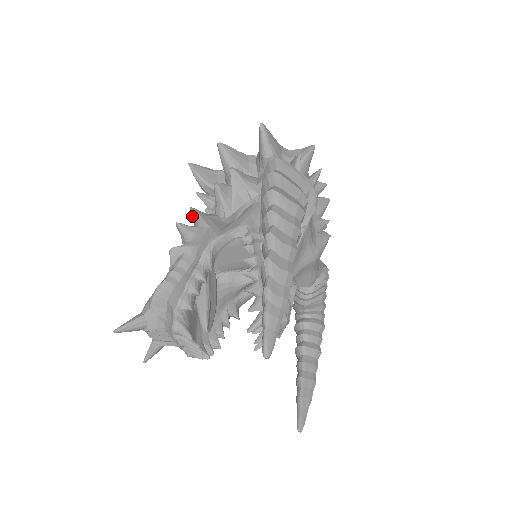
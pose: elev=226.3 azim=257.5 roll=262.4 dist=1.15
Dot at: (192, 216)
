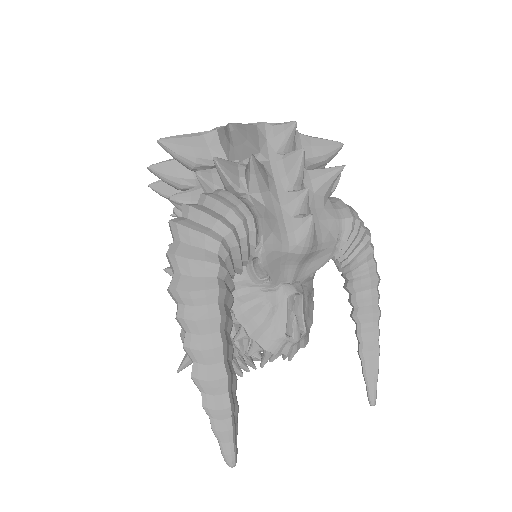
Dot at: occluded
